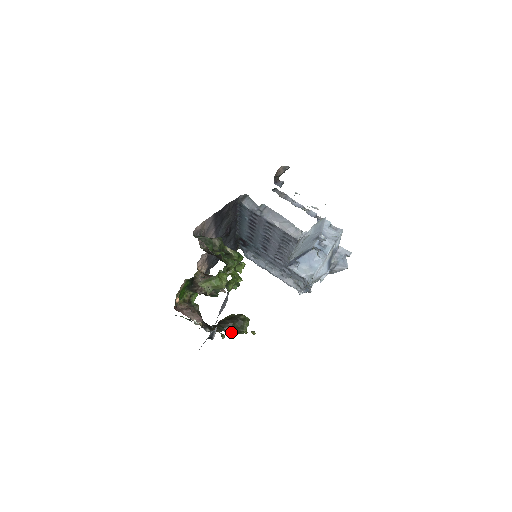
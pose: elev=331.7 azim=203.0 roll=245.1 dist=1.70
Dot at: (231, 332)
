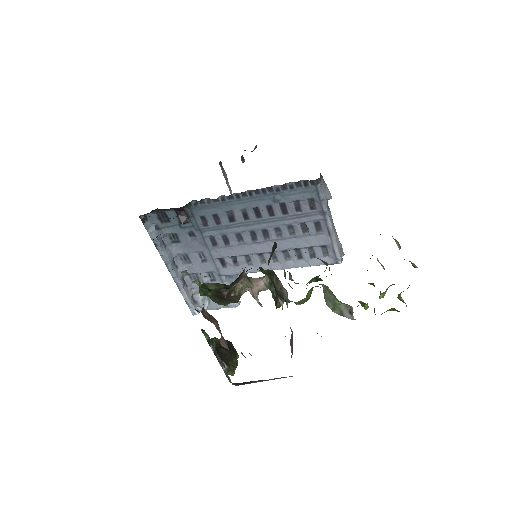
Dot at: occluded
